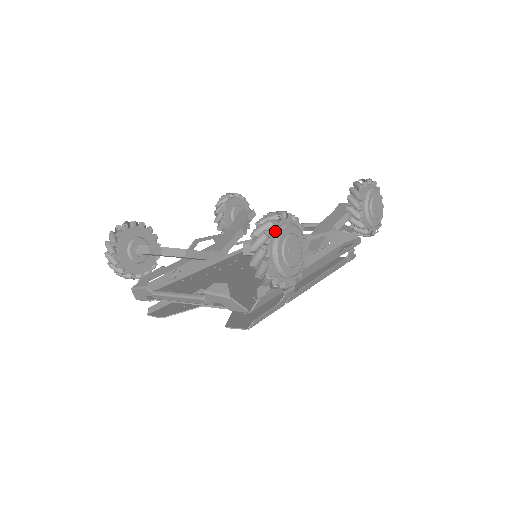
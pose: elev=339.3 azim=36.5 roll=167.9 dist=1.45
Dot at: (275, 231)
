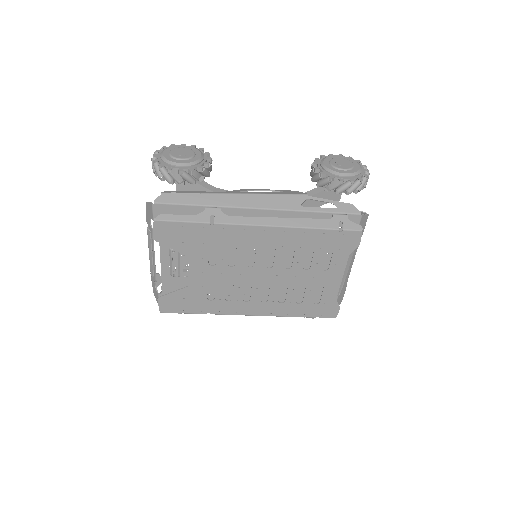
Dot at: occluded
